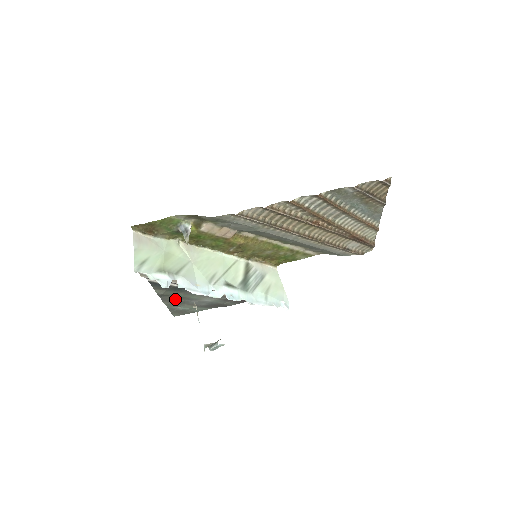
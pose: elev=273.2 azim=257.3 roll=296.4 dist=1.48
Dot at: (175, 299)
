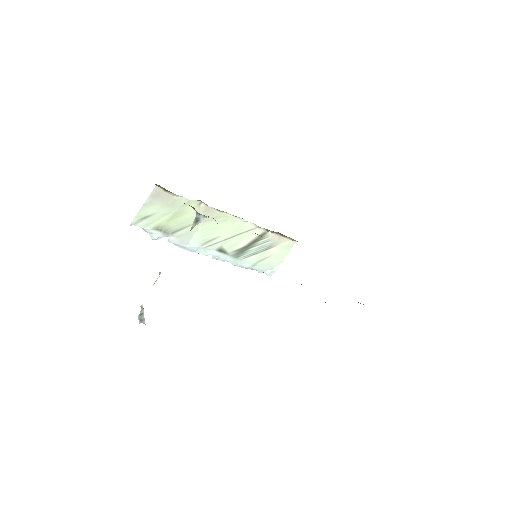
Dot at: occluded
